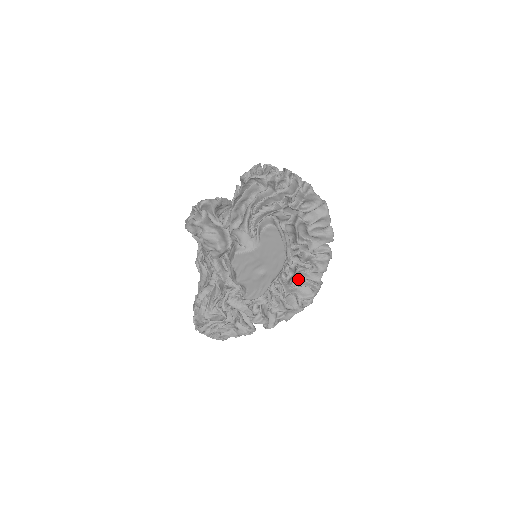
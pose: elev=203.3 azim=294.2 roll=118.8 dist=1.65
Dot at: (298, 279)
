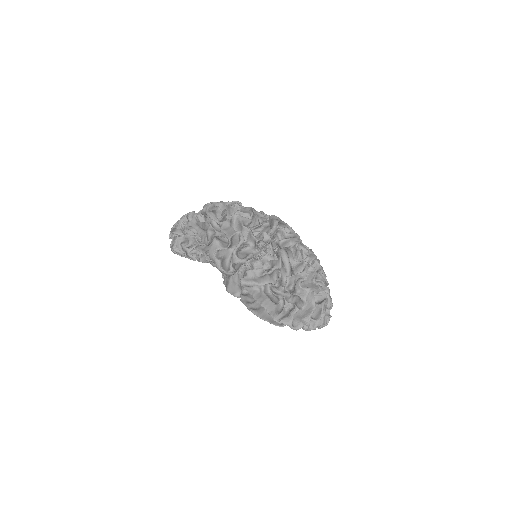
Dot at: occluded
